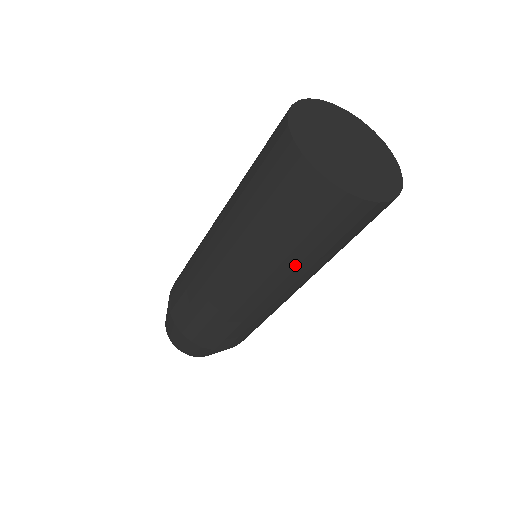
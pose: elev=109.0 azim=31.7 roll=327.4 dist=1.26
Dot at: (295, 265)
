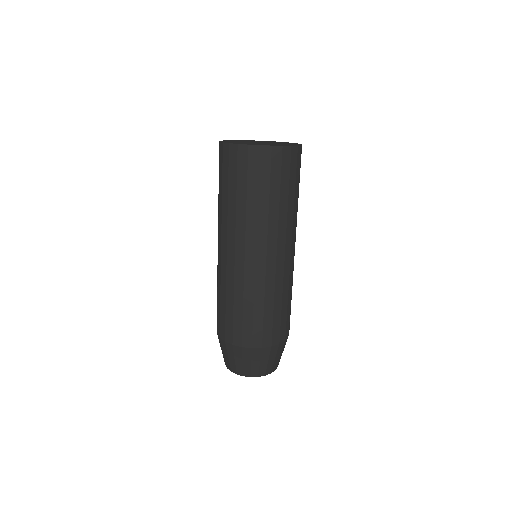
Dot at: (292, 216)
